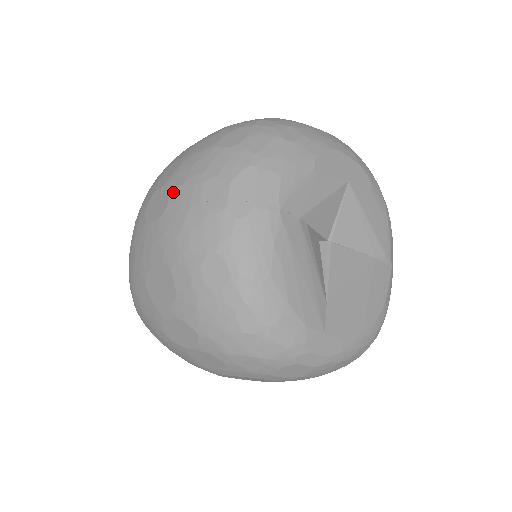
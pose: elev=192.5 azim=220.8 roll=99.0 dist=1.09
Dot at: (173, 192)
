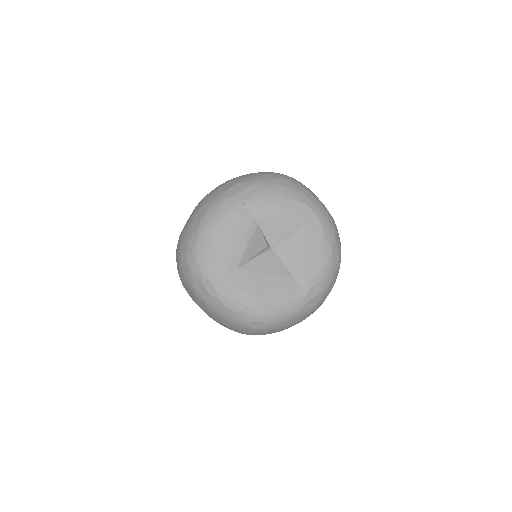
Dot at: occluded
